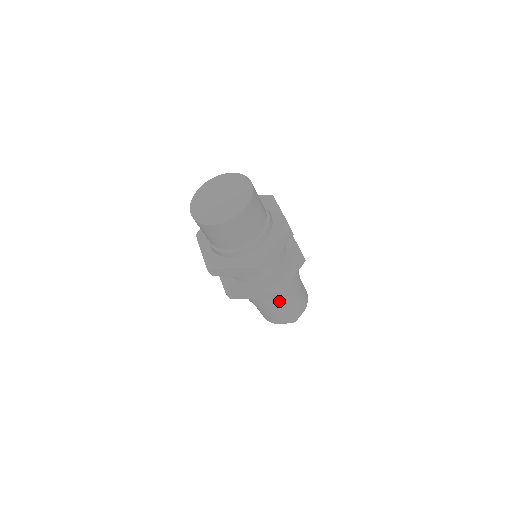
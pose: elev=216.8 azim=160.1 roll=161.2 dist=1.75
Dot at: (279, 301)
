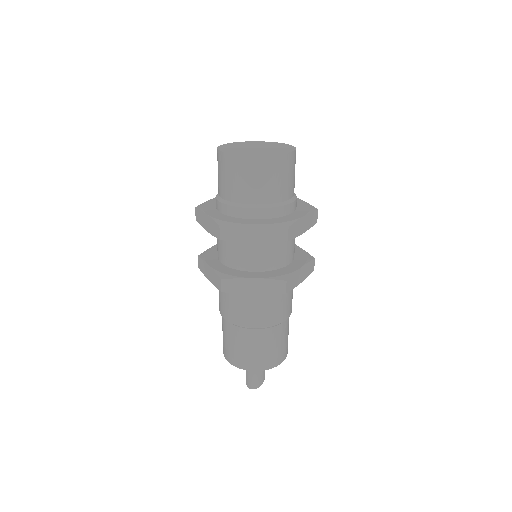
Dot at: (235, 318)
